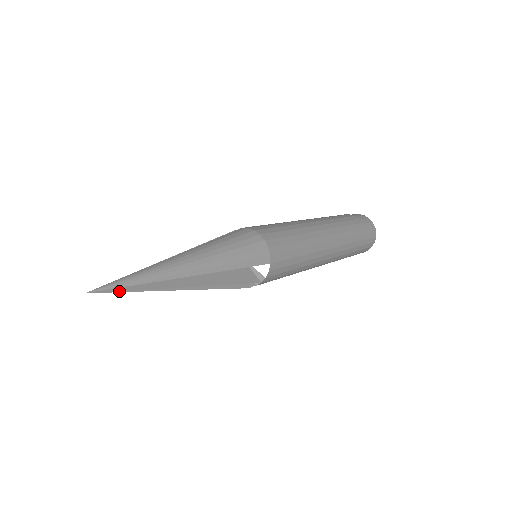
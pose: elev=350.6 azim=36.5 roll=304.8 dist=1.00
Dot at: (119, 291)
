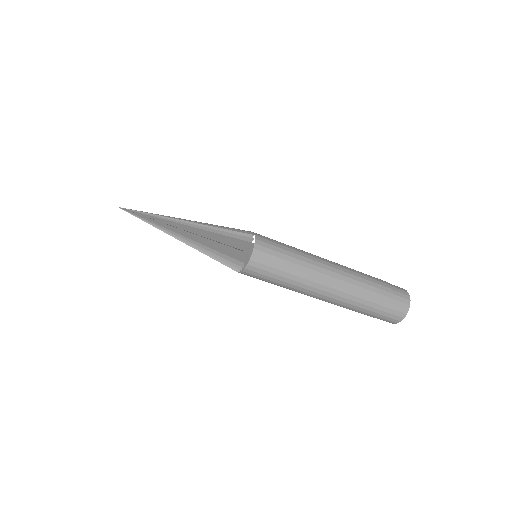
Dot at: (138, 214)
